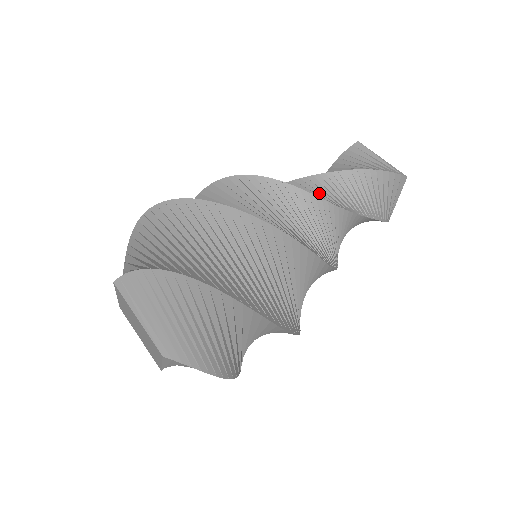
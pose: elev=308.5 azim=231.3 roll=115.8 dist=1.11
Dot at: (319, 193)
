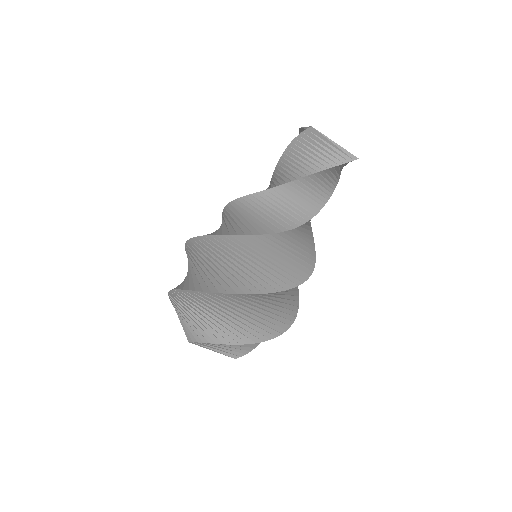
Dot at: (292, 205)
